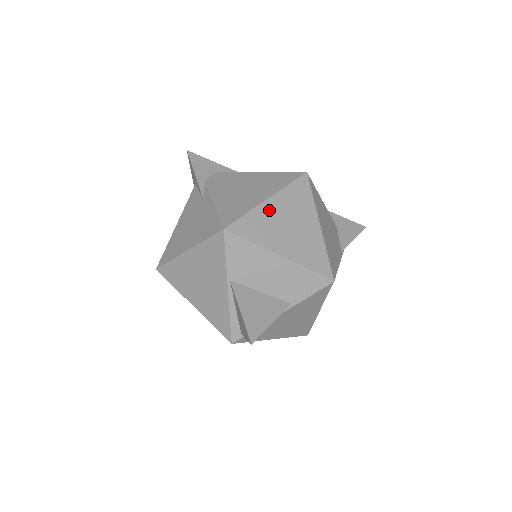
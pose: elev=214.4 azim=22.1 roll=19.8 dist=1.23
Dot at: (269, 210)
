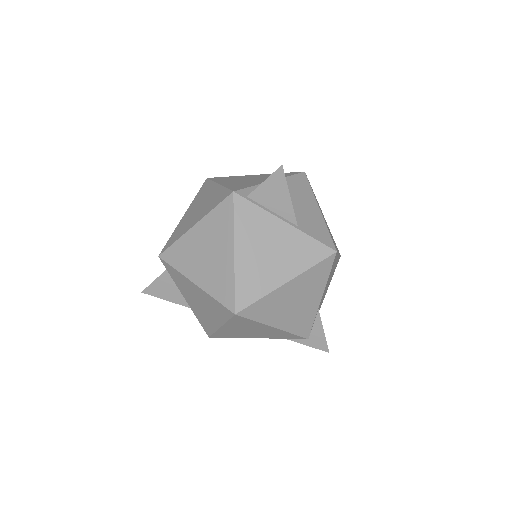
Dot at: (322, 213)
